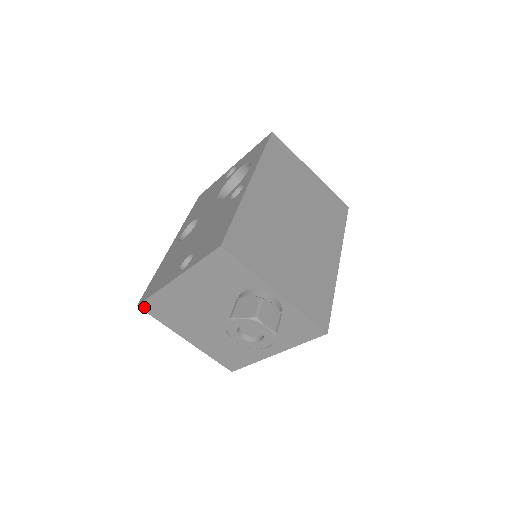
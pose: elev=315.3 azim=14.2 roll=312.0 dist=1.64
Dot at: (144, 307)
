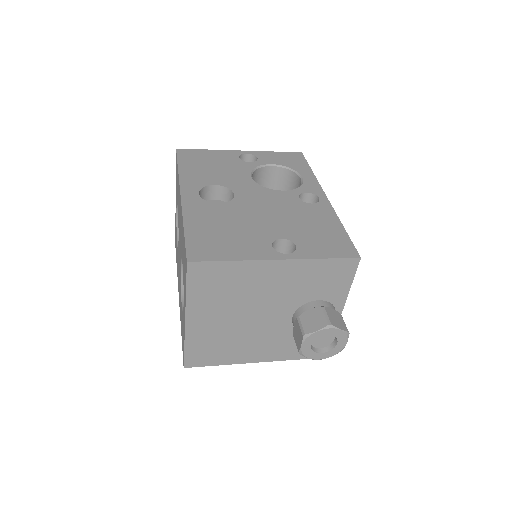
Dot at: (194, 267)
